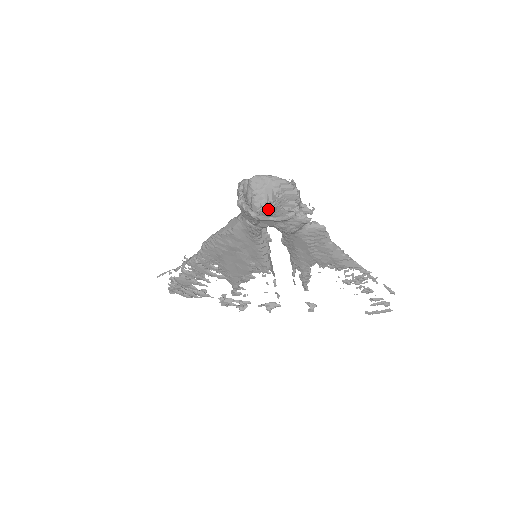
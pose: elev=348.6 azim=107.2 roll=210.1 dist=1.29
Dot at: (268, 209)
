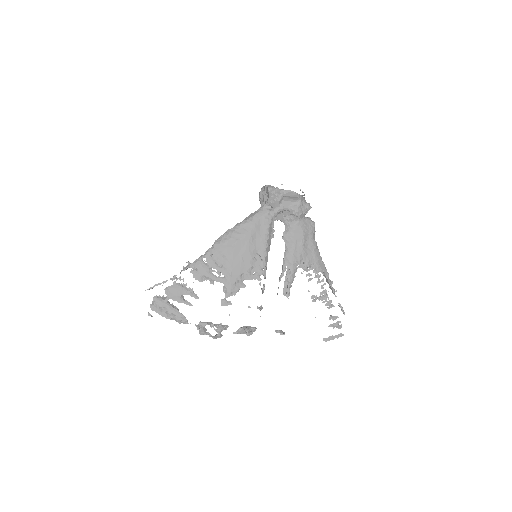
Dot at: occluded
